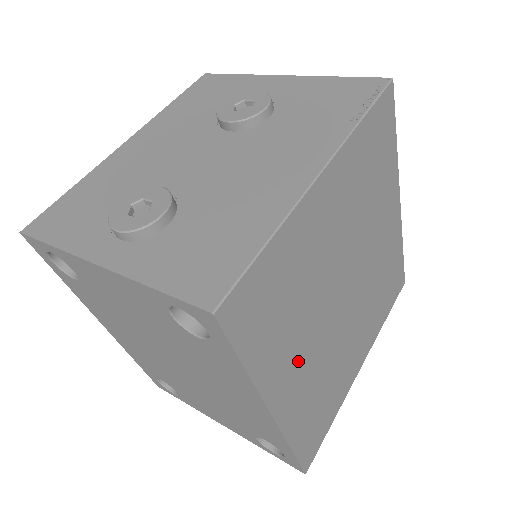
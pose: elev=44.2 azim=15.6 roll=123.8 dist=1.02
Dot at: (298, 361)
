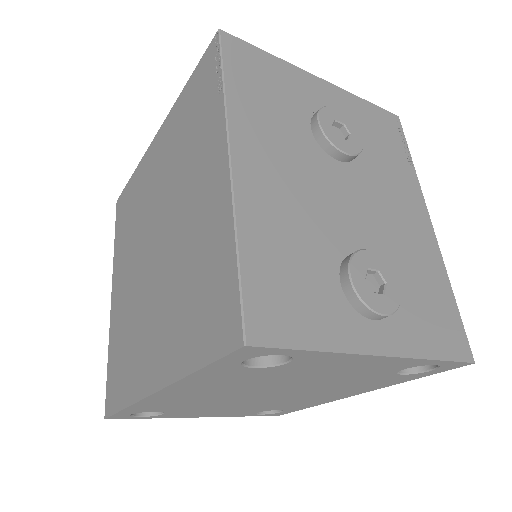
Dot at: occluded
